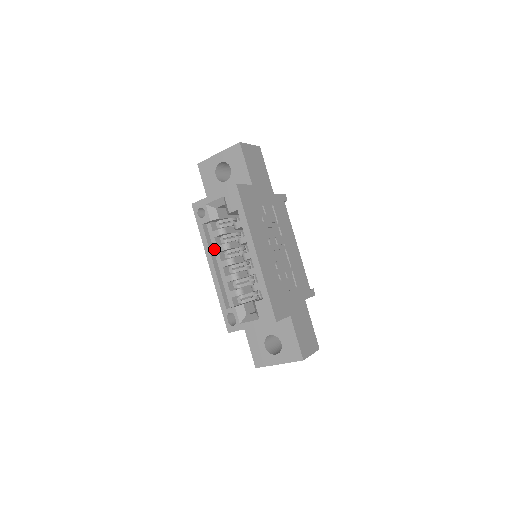
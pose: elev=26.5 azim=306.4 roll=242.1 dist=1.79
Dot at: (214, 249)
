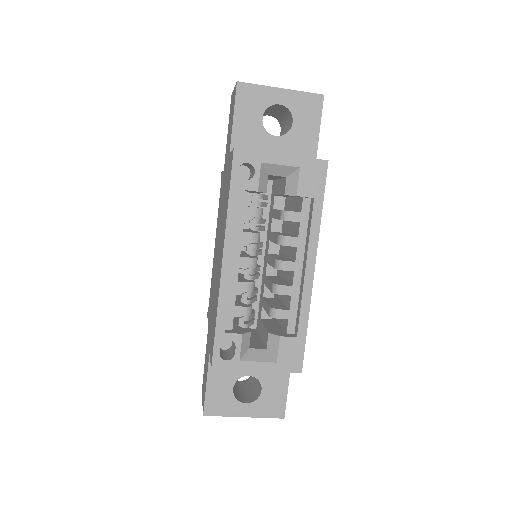
Dot at: (236, 233)
